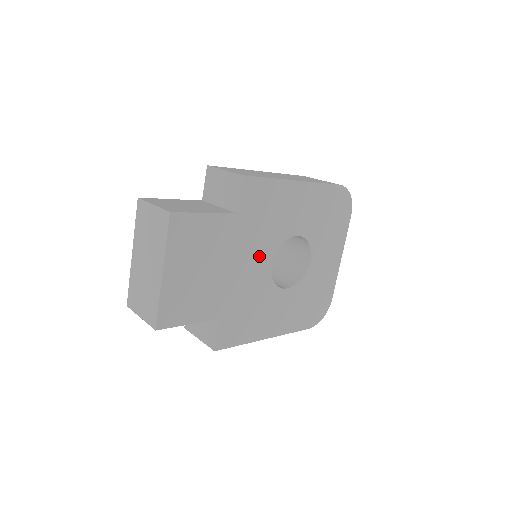
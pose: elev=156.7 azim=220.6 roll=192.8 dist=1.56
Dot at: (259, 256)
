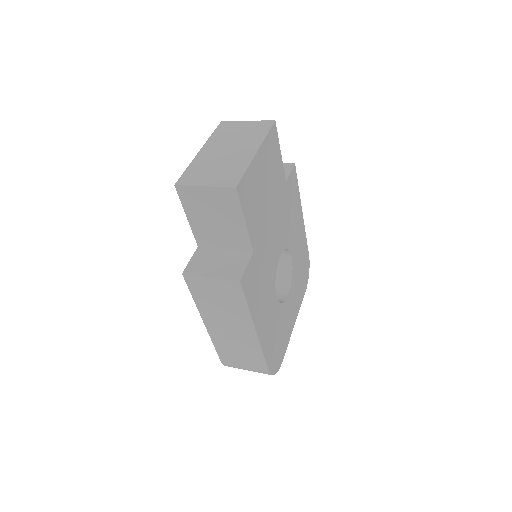
Dot at: (280, 237)
